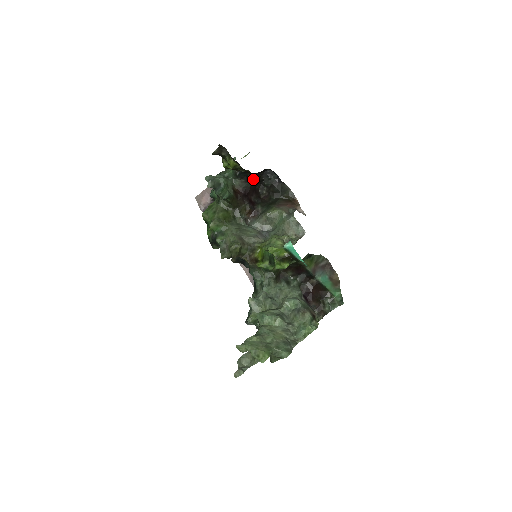
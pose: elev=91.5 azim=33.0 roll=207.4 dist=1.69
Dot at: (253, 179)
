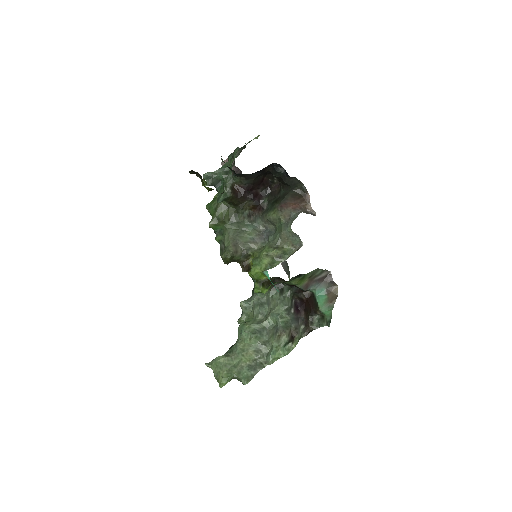
Dot at: (255, 175)
